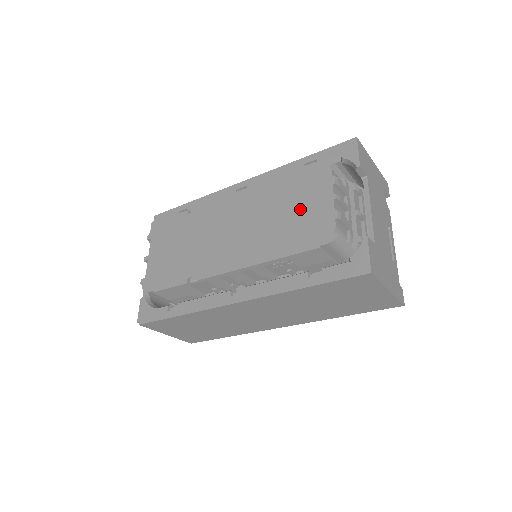
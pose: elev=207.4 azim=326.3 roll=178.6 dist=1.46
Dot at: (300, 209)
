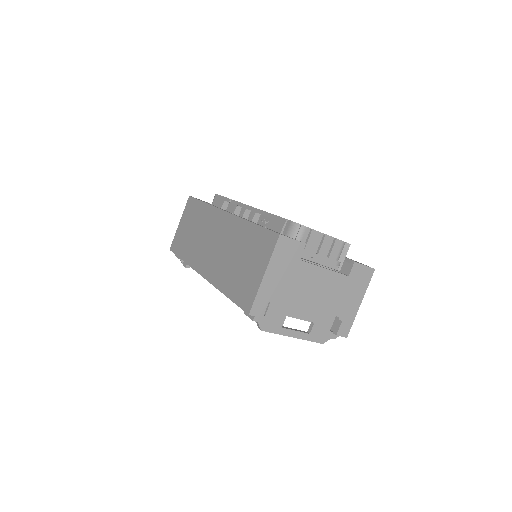
Dot at: occluded
